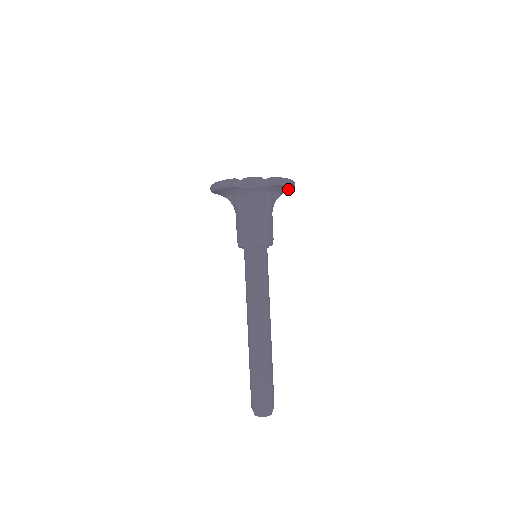
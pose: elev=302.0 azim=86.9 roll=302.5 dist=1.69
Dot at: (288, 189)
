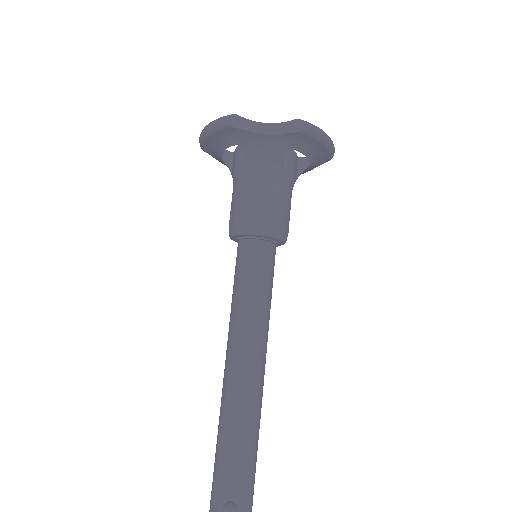
Dot at: (322, 154)
